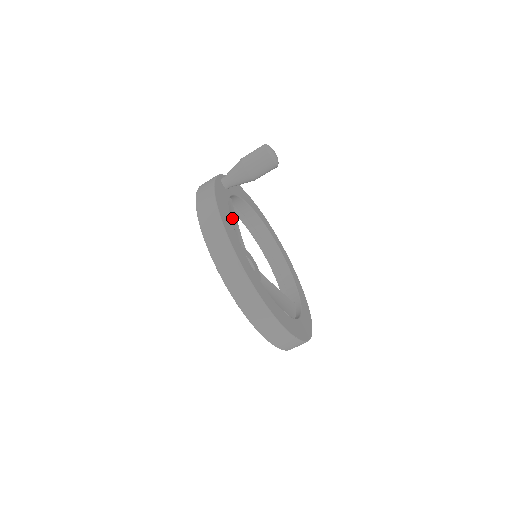
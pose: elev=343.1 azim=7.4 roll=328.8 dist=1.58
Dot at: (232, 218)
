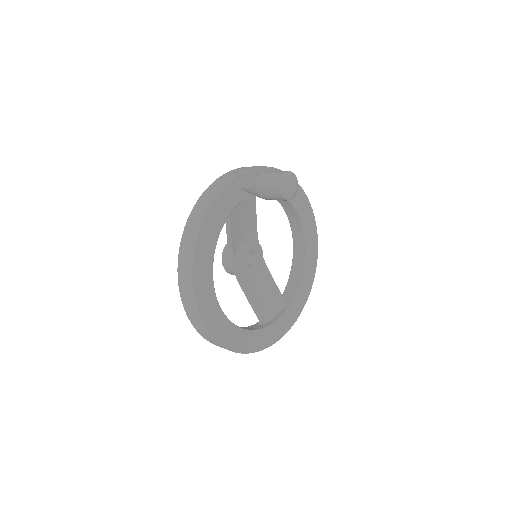
Dot at: (247, 213)
